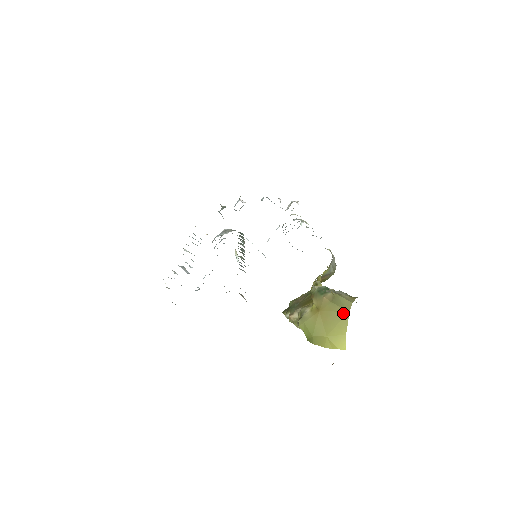
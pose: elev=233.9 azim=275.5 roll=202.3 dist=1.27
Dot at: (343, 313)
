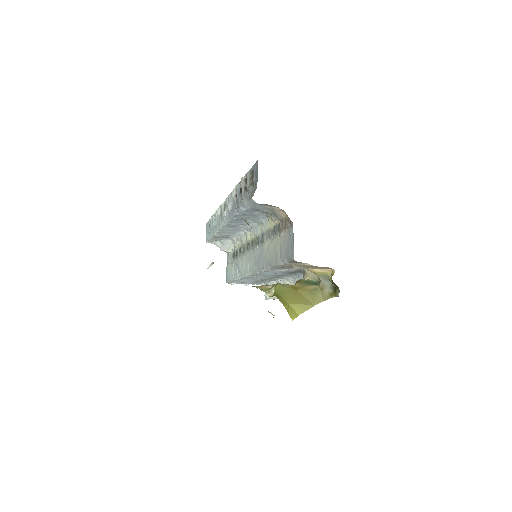
Dot at: (310, 303)
